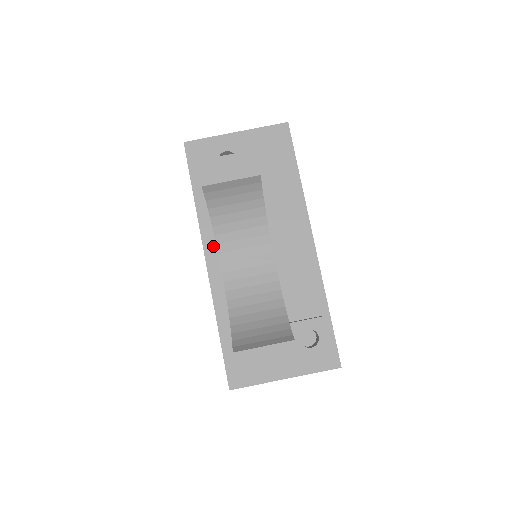
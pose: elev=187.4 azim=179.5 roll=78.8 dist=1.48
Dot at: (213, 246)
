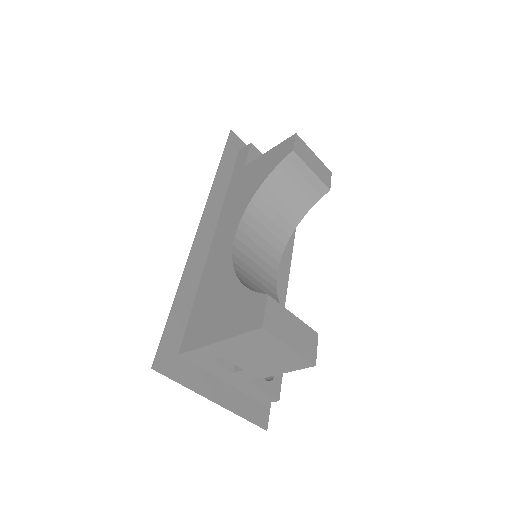
Dot at: (213, 218)
